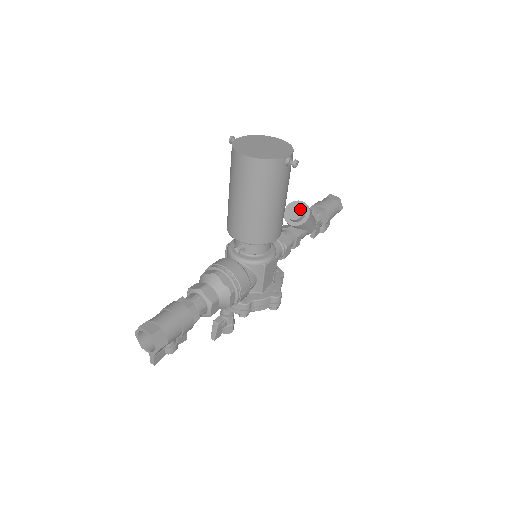
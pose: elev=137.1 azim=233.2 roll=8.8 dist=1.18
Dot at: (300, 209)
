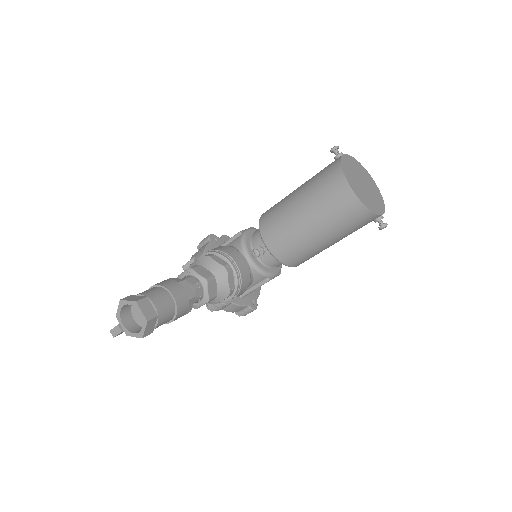
Dot at: occluded
